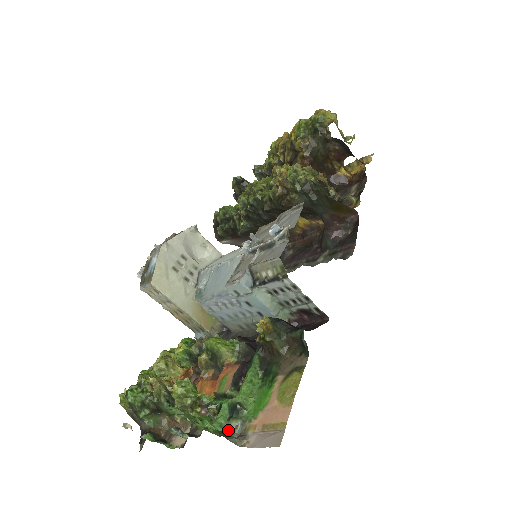
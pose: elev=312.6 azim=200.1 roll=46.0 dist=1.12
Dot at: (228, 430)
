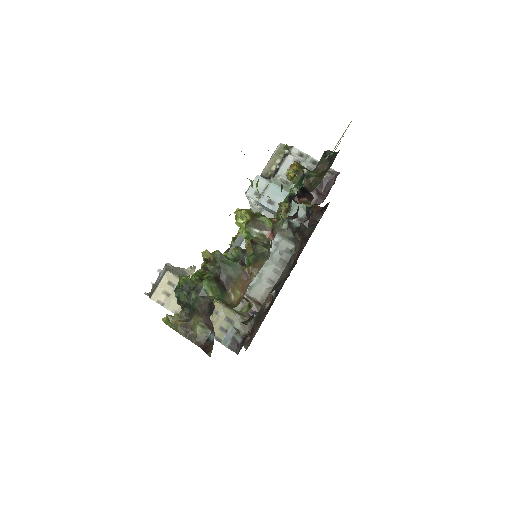
Dot at: occluded
